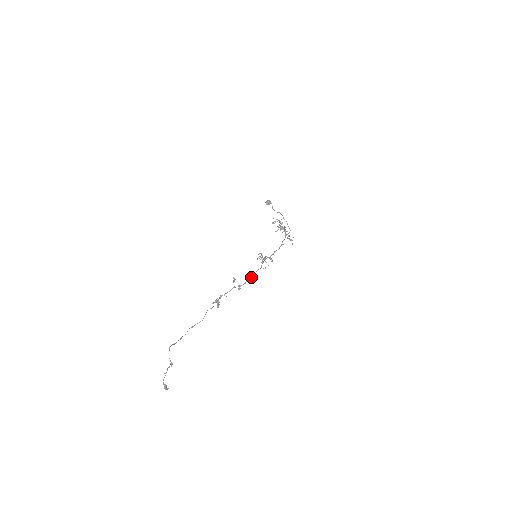
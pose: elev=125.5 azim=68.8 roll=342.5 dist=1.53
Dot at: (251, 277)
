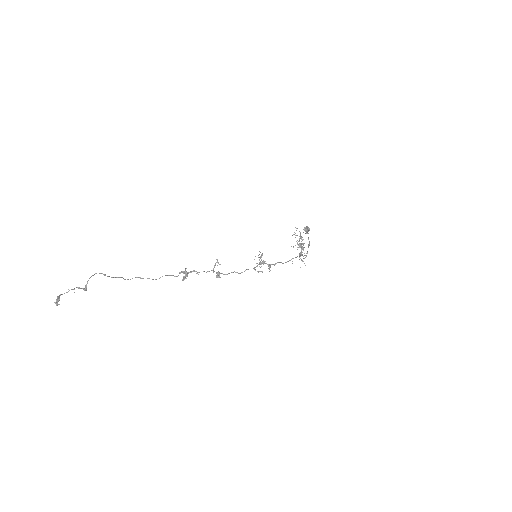
Dot at: occluded
